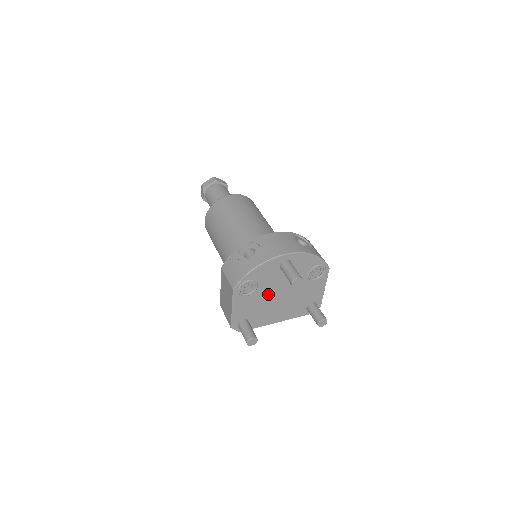
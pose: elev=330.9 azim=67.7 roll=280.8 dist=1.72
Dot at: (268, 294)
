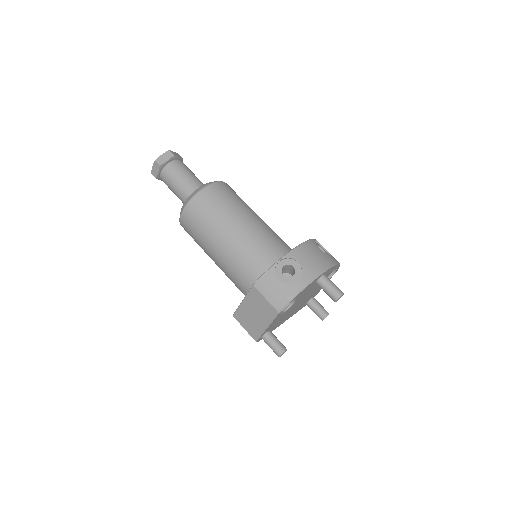
Dot at: (295, 305)
